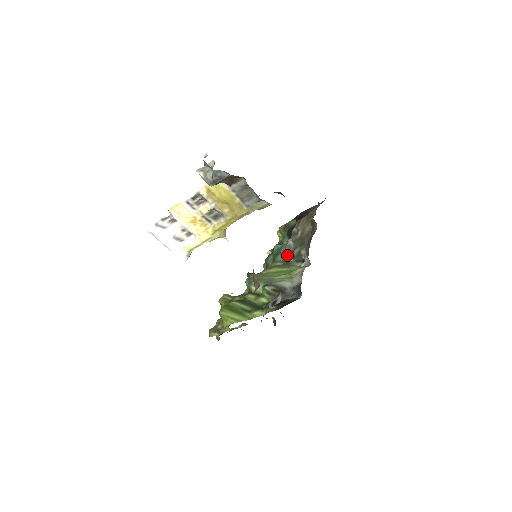
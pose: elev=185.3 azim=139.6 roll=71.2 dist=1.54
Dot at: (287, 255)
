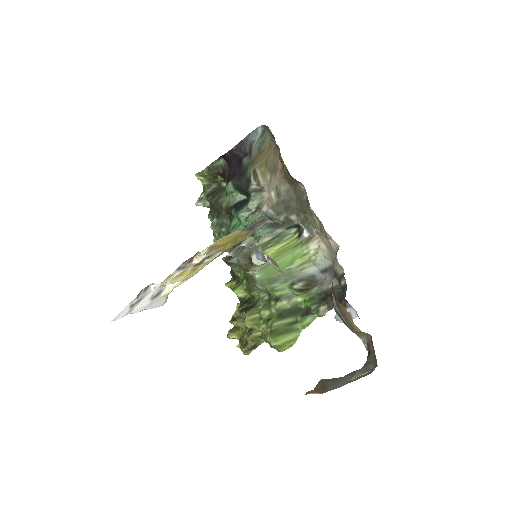
Dot at: (271, 226)
